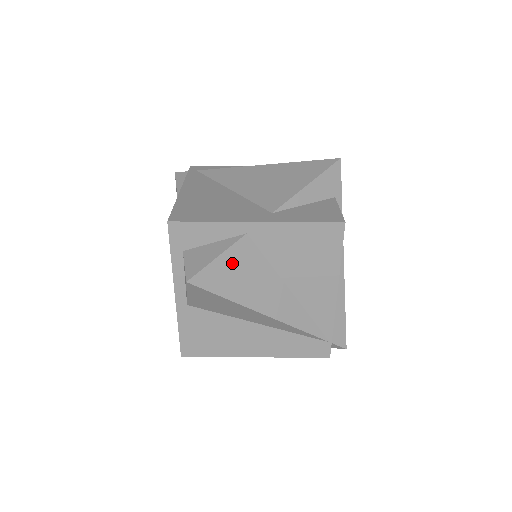
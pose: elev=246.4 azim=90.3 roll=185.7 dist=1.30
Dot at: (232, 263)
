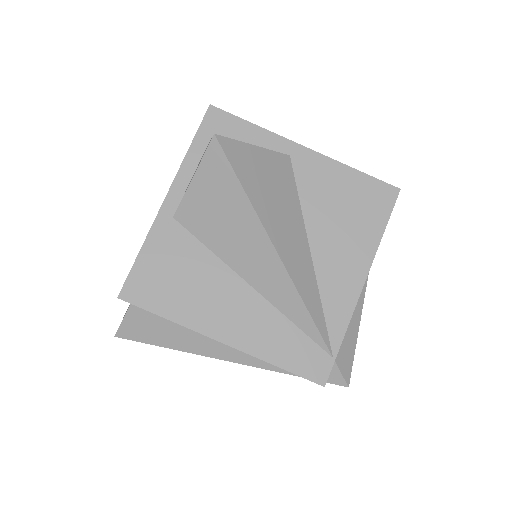
Dot at: (266, 165)
